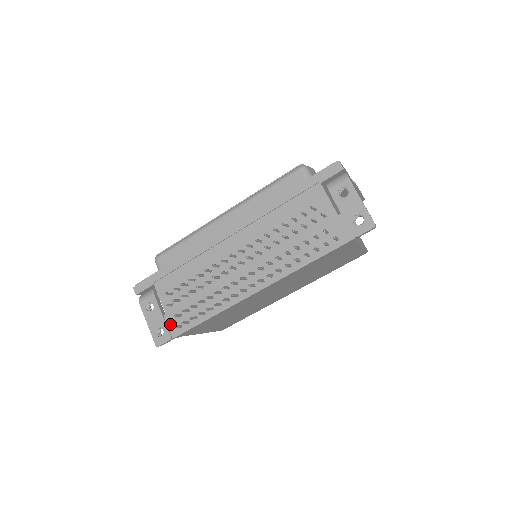
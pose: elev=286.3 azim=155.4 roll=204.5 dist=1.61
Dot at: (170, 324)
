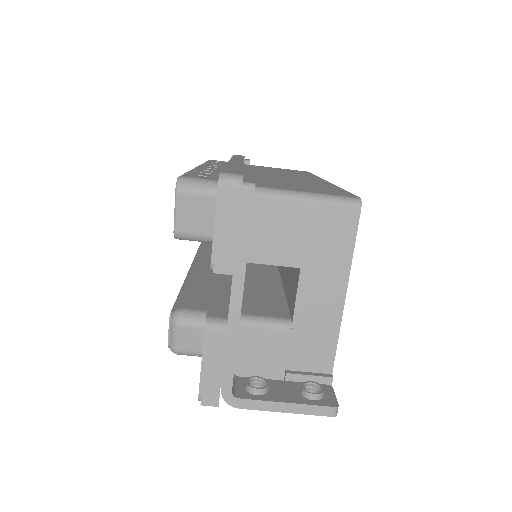
Dot at: occluded
